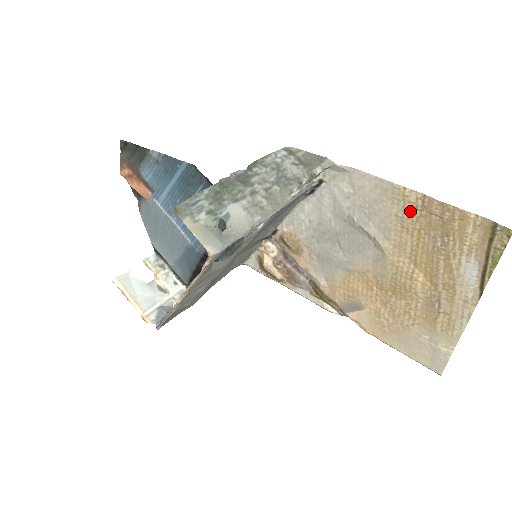
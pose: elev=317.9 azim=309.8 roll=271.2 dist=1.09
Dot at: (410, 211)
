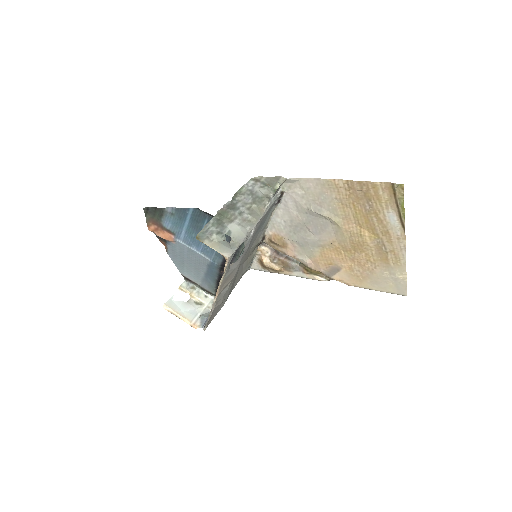
Dot at: (343, 193)
